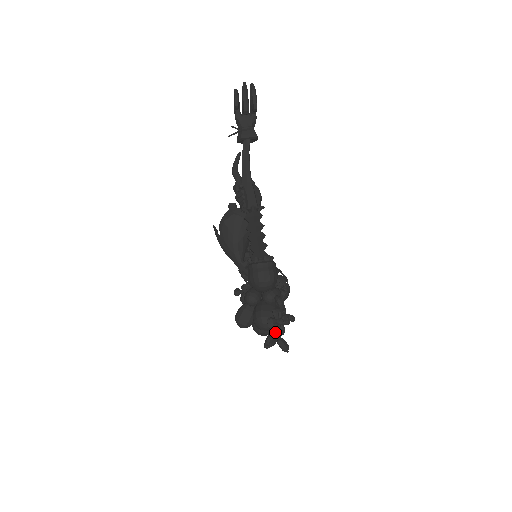
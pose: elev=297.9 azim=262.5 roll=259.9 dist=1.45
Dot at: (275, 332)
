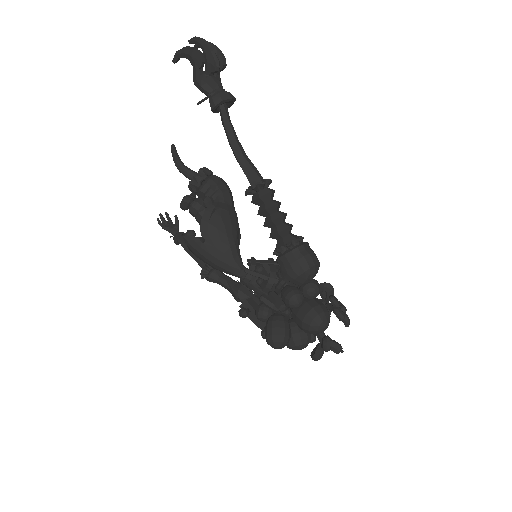
Dot at: (319, 335)
